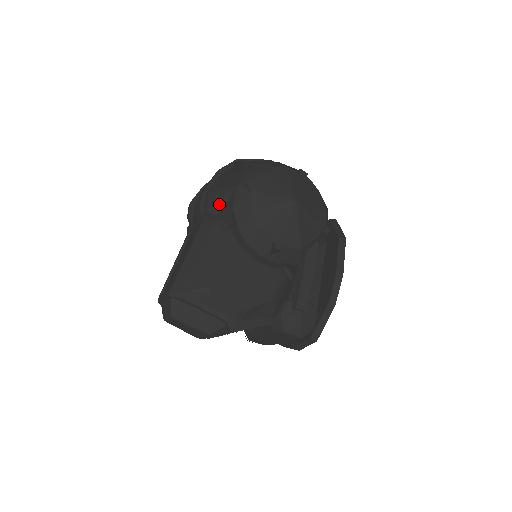
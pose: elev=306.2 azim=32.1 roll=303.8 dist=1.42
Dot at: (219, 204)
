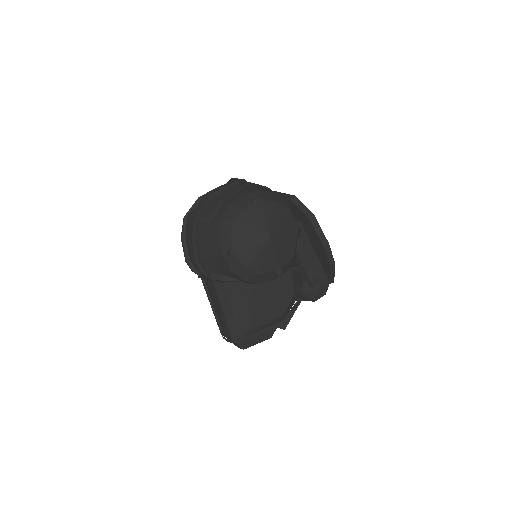
Dot at: (216, 268)
